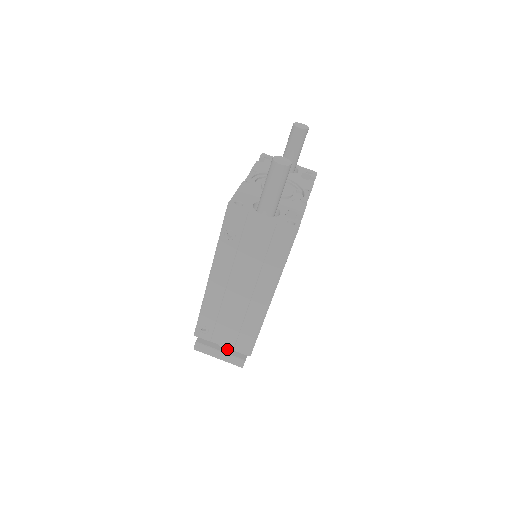
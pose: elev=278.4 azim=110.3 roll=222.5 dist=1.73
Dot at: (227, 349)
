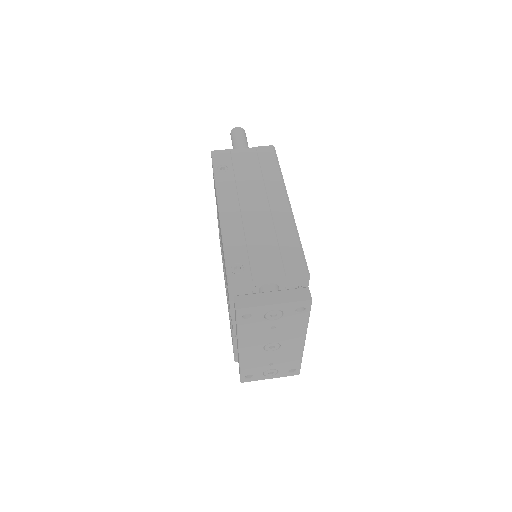
Dot at: occluded
